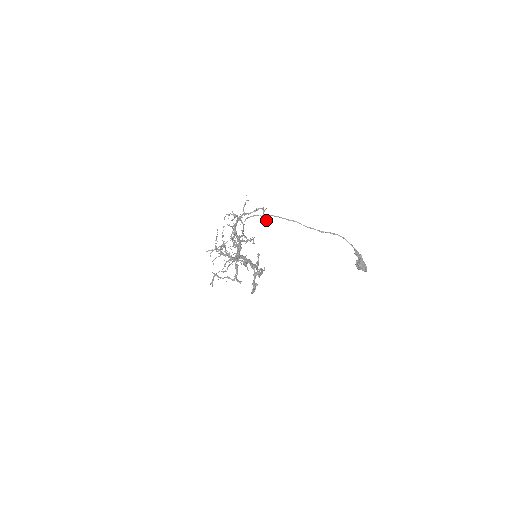
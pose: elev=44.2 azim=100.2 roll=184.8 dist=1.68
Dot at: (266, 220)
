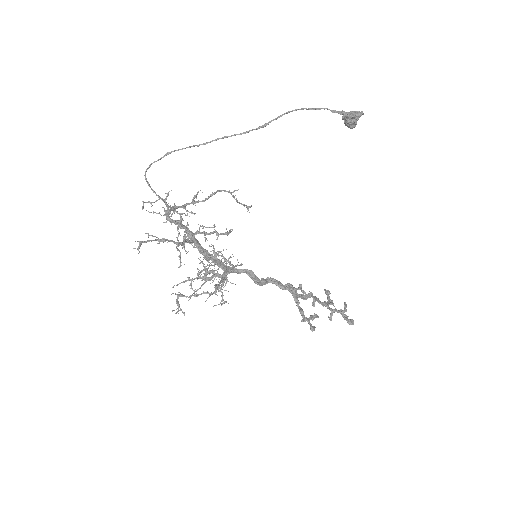
Dot at: (248, 206)
